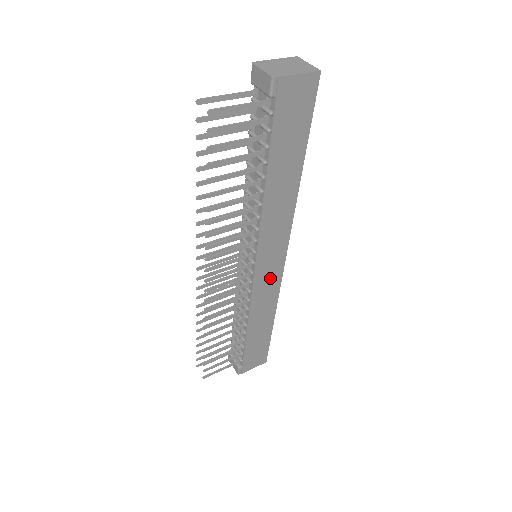
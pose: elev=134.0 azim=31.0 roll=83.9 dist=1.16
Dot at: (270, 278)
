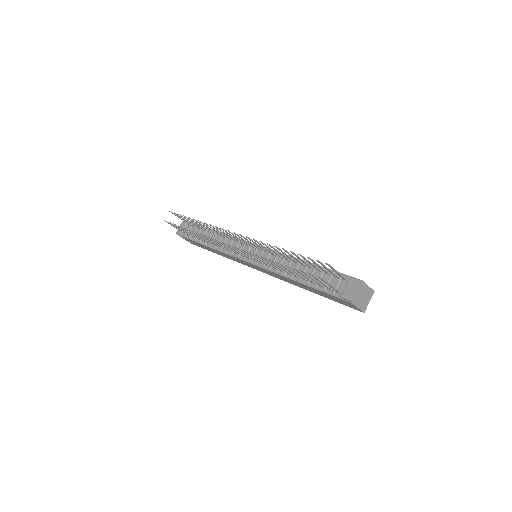
Dot at: occluded
